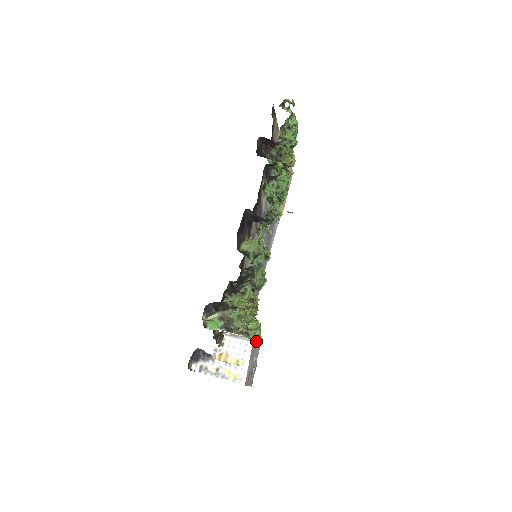
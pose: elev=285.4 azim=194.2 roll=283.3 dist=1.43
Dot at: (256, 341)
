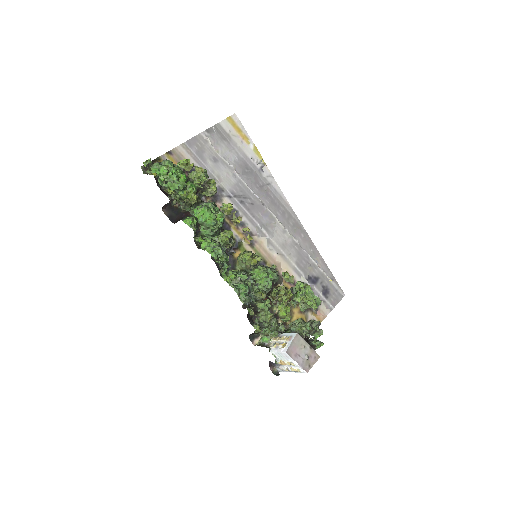
Dot at: (290, 345)
